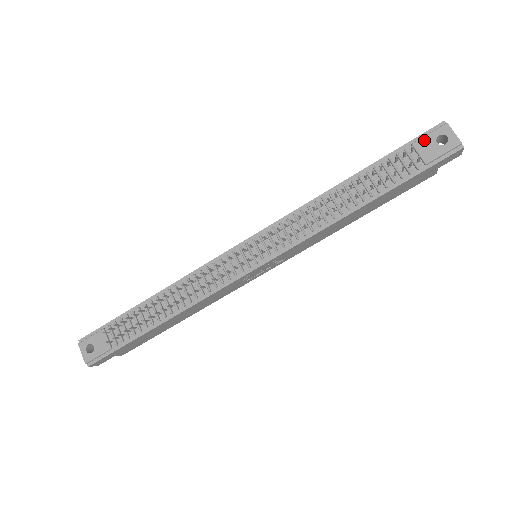
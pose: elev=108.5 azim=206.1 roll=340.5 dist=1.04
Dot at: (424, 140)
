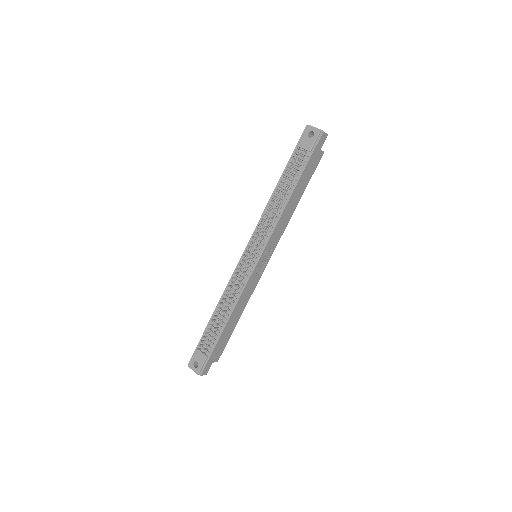
Dot at: (302, 140)
